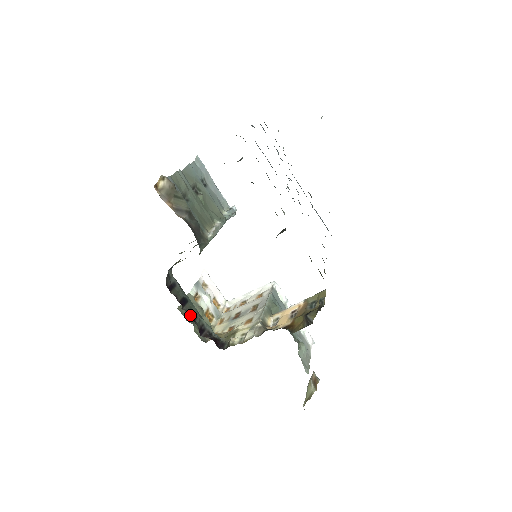
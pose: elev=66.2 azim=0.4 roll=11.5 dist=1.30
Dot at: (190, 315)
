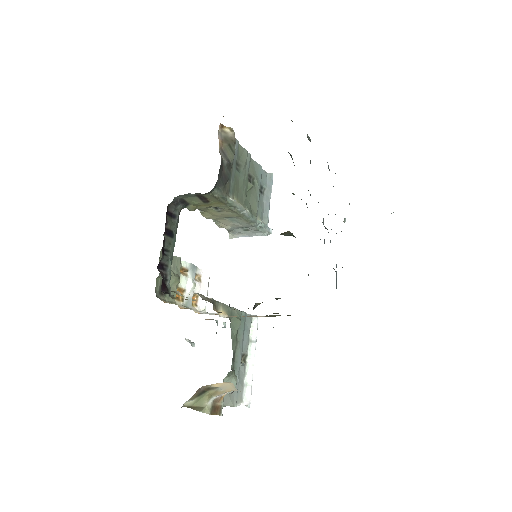
Dot at: (164, 247)
